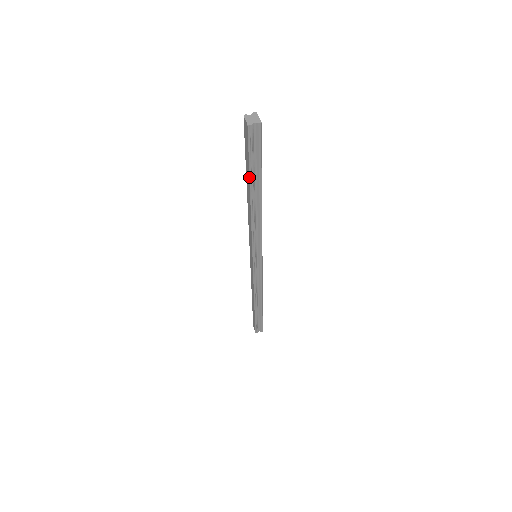
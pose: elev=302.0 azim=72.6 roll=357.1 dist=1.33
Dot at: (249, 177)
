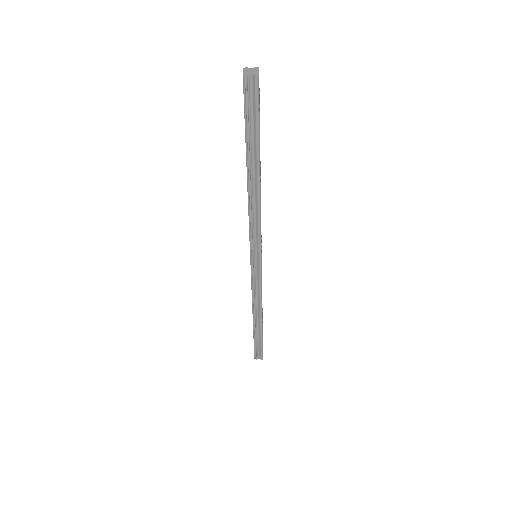
Dot at: occluded
